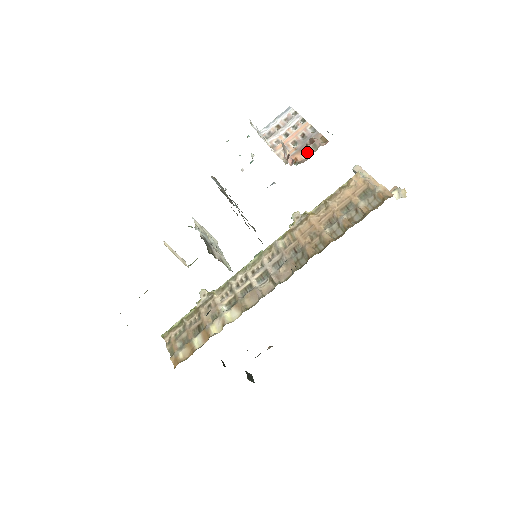
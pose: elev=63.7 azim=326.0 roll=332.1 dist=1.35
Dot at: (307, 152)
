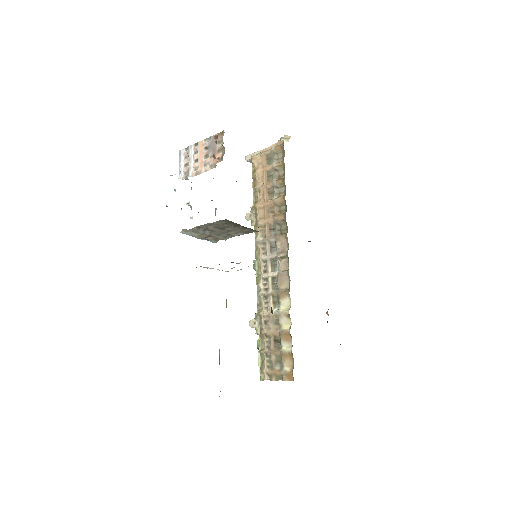
Dot at: (219, 149)
